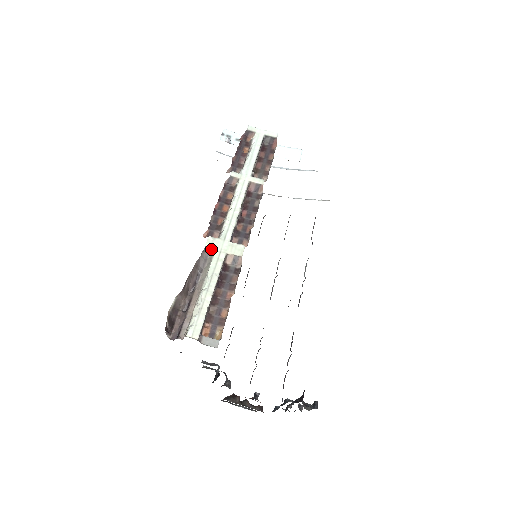
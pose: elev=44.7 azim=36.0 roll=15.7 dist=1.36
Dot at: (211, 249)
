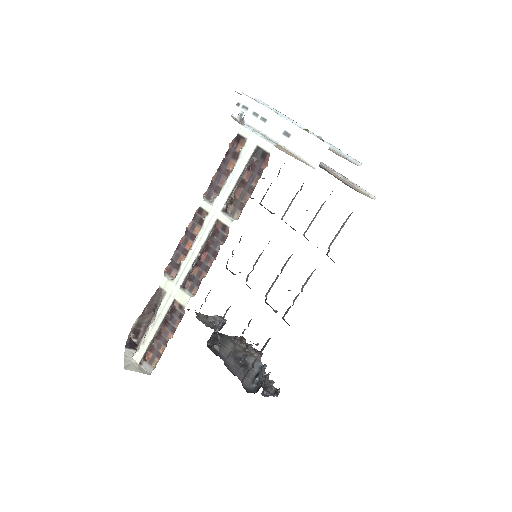
Dot at: (163, 291)
